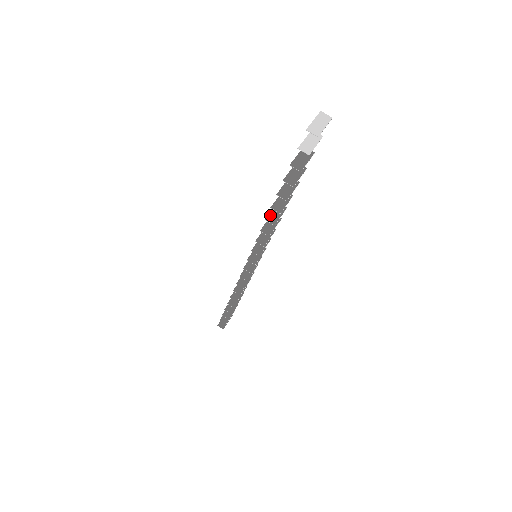
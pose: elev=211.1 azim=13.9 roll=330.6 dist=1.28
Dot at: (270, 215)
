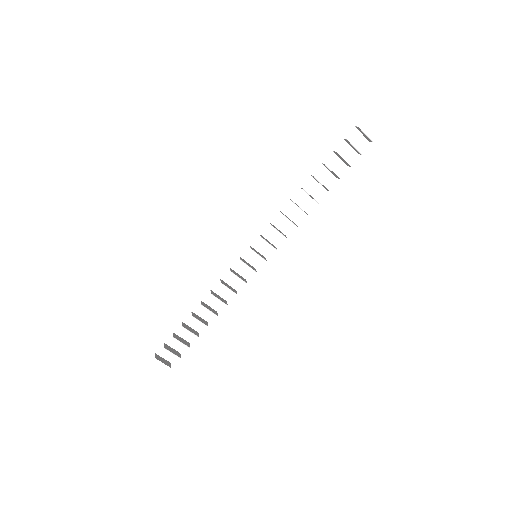
Dot at: occluded
